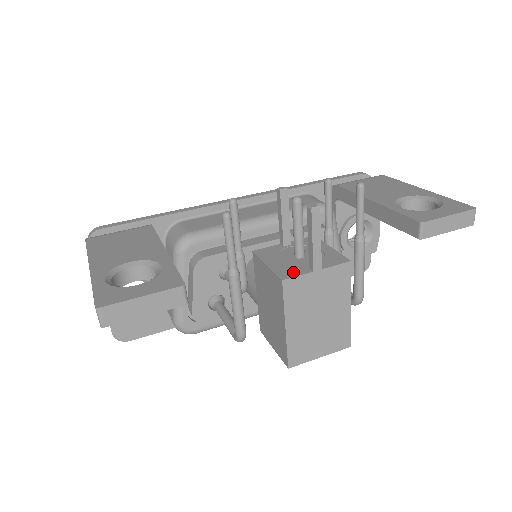
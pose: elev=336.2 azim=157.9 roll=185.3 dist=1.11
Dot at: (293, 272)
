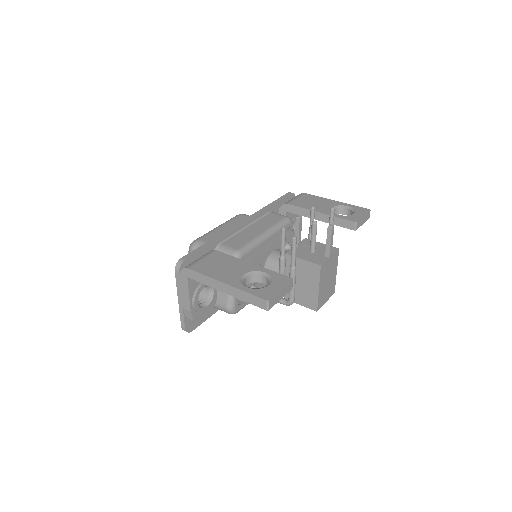
Dot at: (321, 260)
